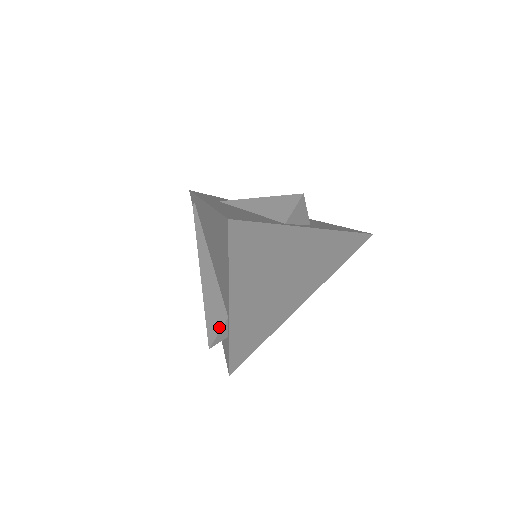
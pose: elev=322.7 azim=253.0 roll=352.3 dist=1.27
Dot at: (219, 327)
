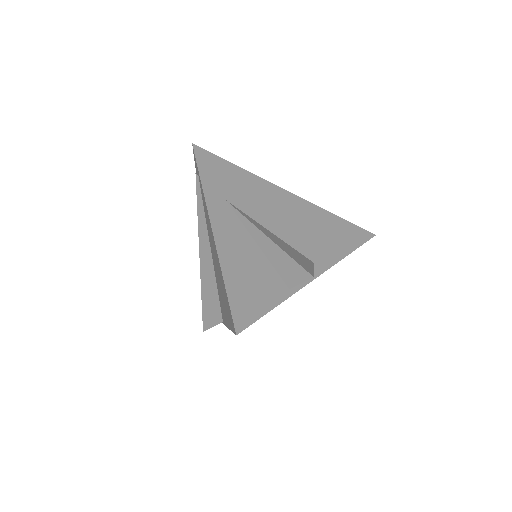
Dot at: (214, 323)
